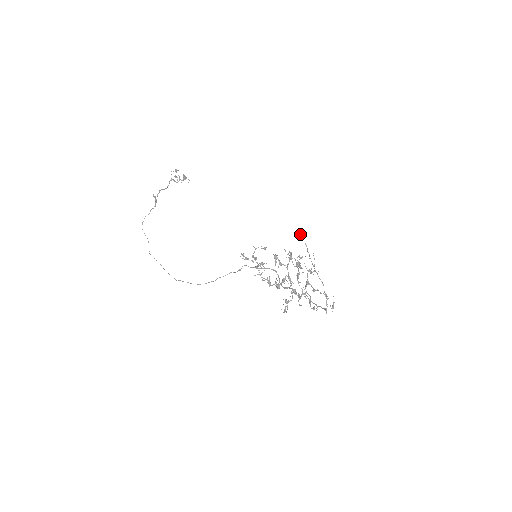
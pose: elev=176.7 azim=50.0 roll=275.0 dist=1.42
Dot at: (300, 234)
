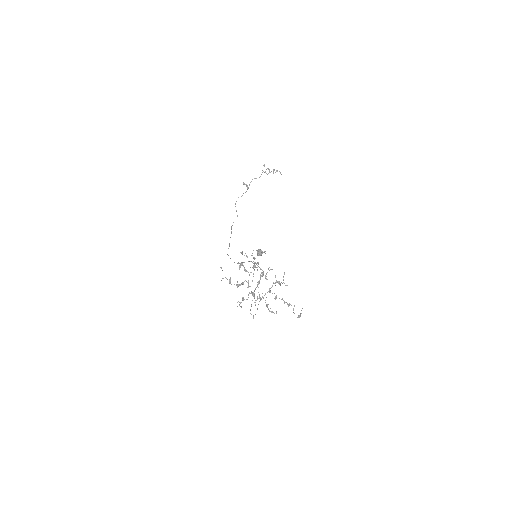
Dot at: (257, 253)
